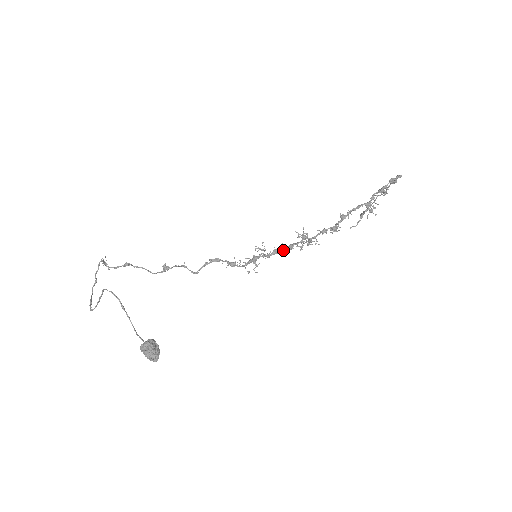
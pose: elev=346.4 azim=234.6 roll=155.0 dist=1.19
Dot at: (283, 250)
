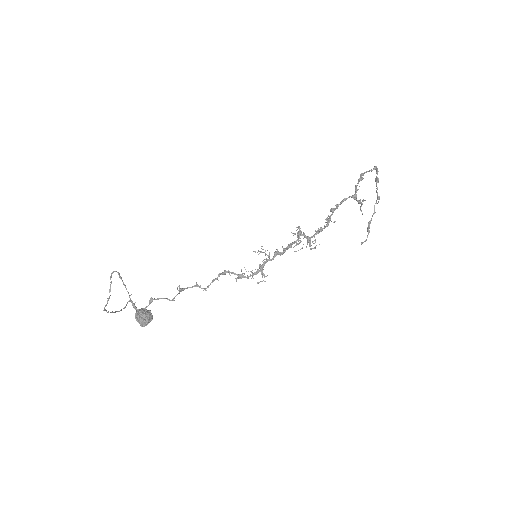
Dot at: (284, 252)
